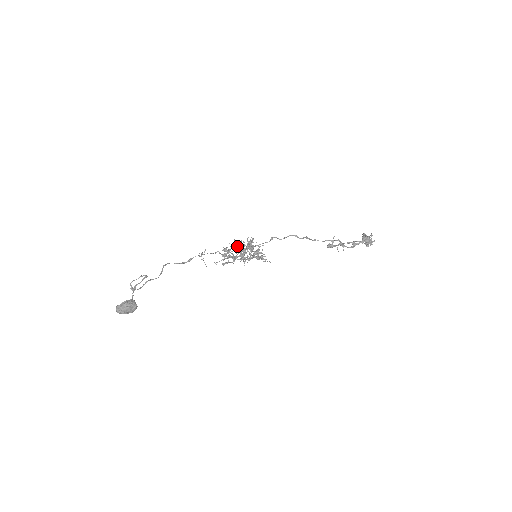
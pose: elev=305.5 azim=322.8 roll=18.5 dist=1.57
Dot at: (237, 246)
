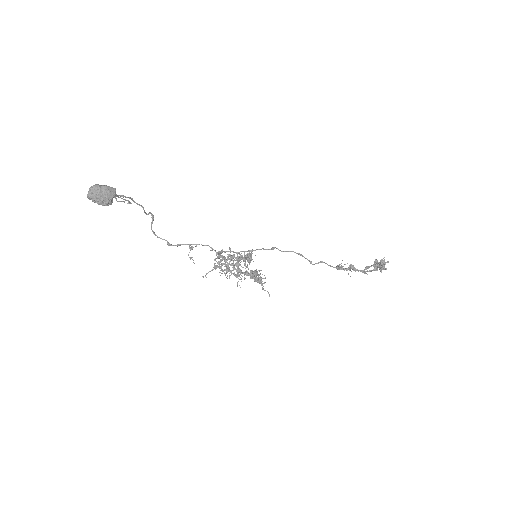
Dot at: (232, 256)
